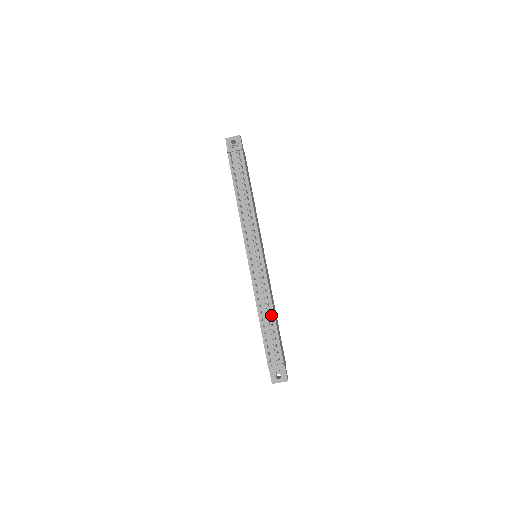
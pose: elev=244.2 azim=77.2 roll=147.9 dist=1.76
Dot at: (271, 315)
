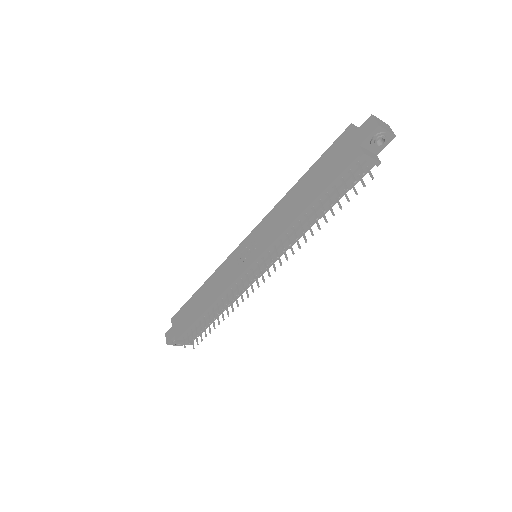
Dot at: occluded
